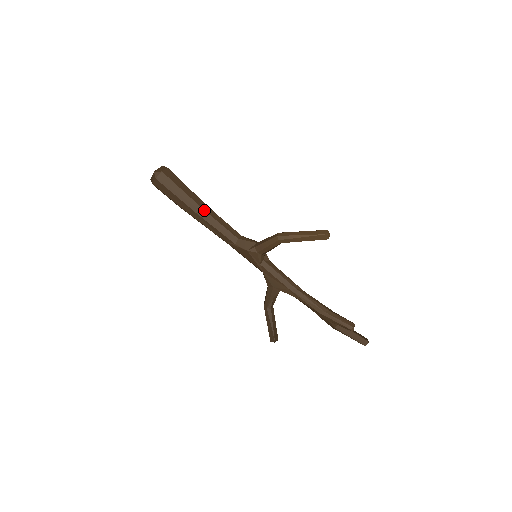
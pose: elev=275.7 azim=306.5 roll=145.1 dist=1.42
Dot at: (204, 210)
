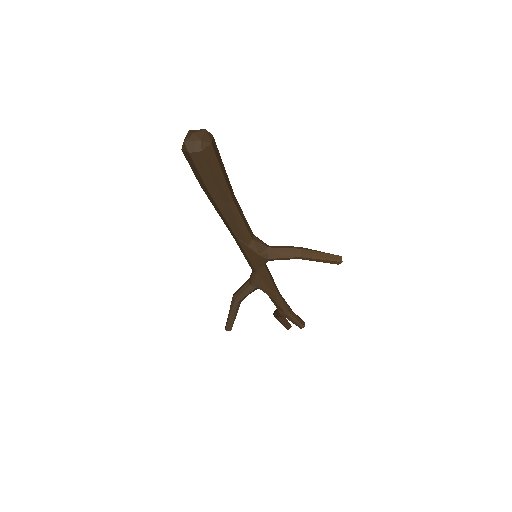
Dot at: (234, 201)
